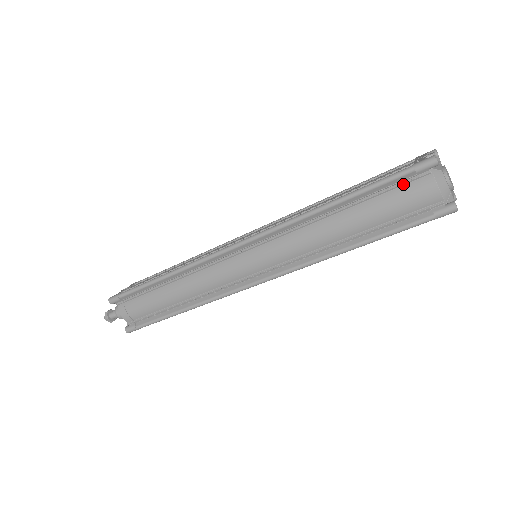
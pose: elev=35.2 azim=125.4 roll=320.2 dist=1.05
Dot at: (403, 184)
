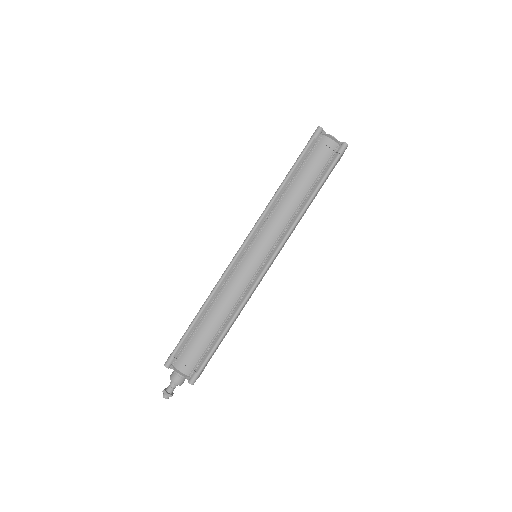
Dot at: (313, 149)
